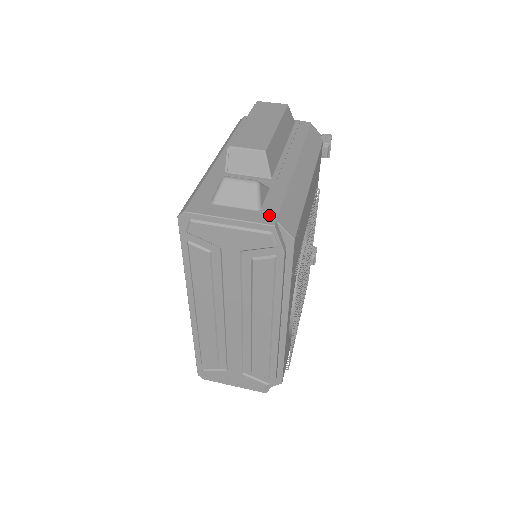
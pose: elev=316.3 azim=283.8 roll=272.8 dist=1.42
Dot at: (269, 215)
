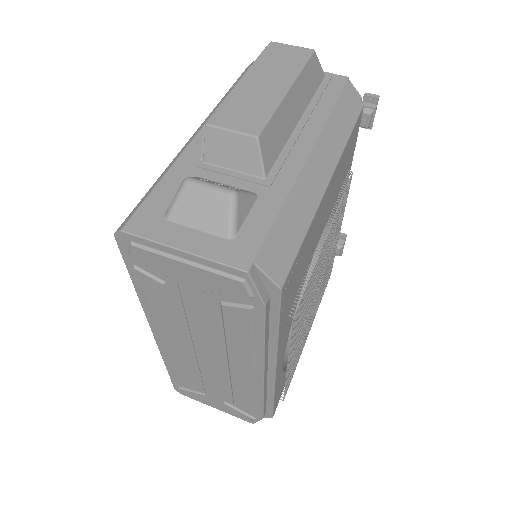
Dot at: (245, 250)
